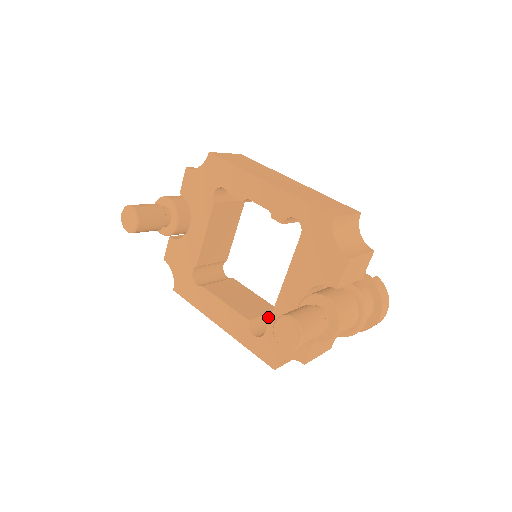
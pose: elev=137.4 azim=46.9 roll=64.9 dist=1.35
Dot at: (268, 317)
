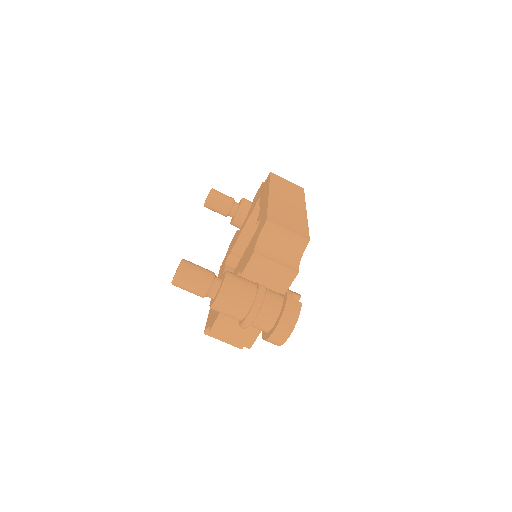
Dot at: occluded
